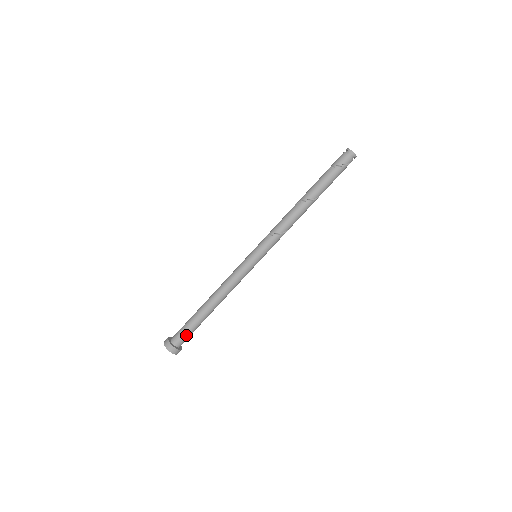
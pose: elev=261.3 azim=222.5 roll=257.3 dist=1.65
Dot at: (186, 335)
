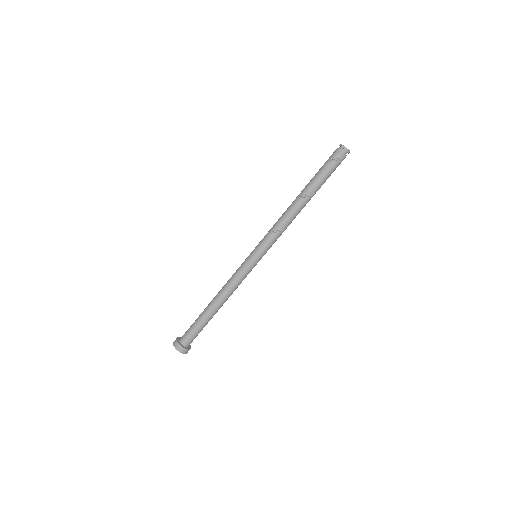
Dot at: (192, 334)
